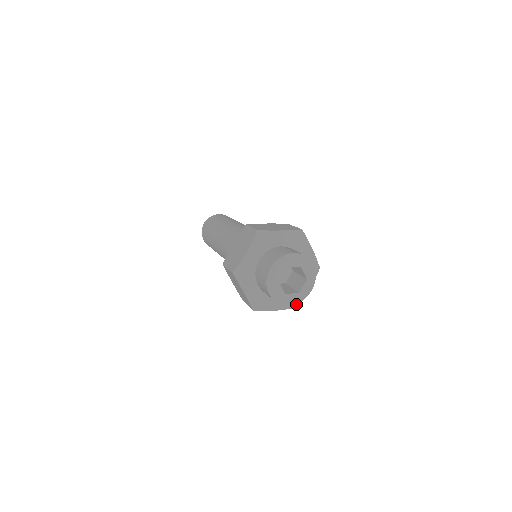
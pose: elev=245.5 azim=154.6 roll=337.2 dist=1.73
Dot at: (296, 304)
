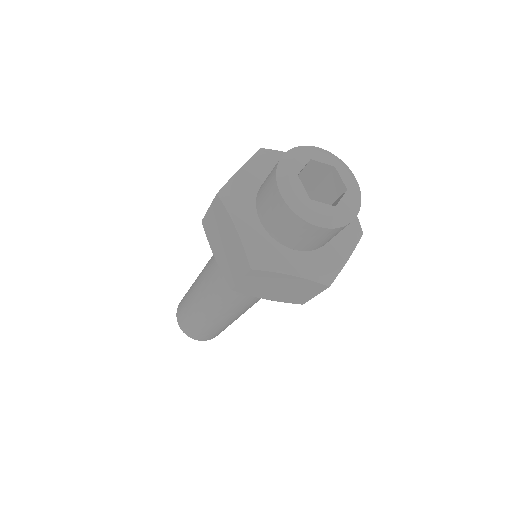
Dot at: (328, 277)
